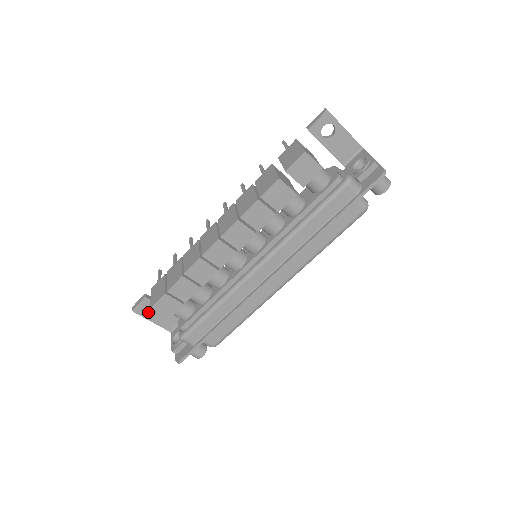
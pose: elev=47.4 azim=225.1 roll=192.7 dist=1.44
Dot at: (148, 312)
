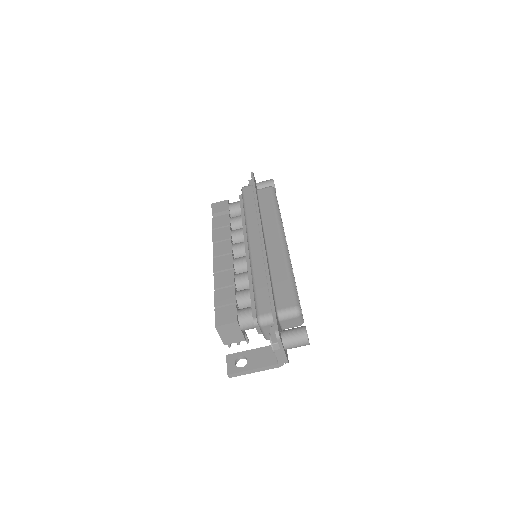
Dot at: (244, 369)
